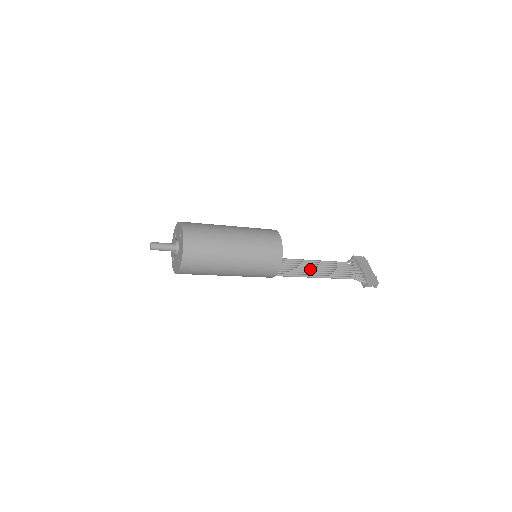
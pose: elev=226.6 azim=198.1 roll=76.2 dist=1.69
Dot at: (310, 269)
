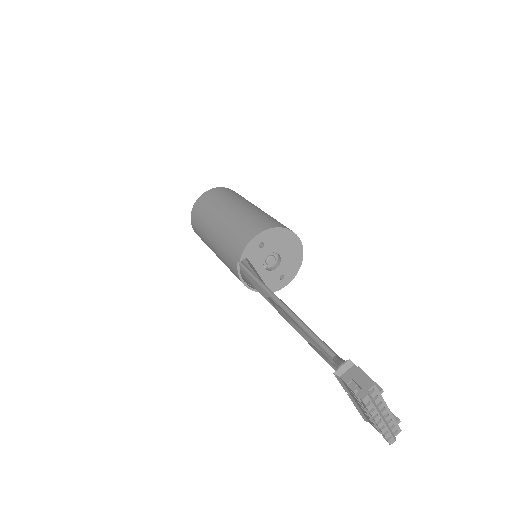
Dot at: occluded
